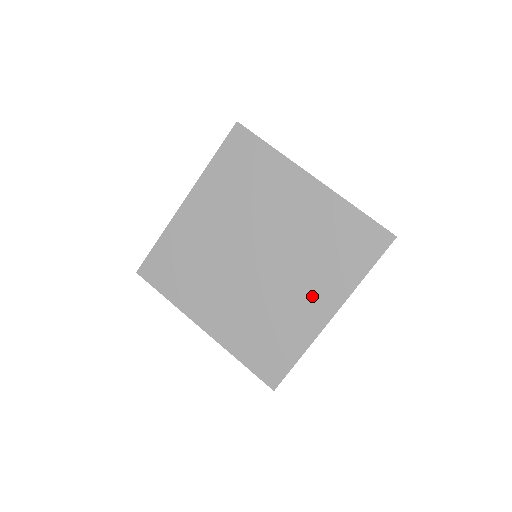
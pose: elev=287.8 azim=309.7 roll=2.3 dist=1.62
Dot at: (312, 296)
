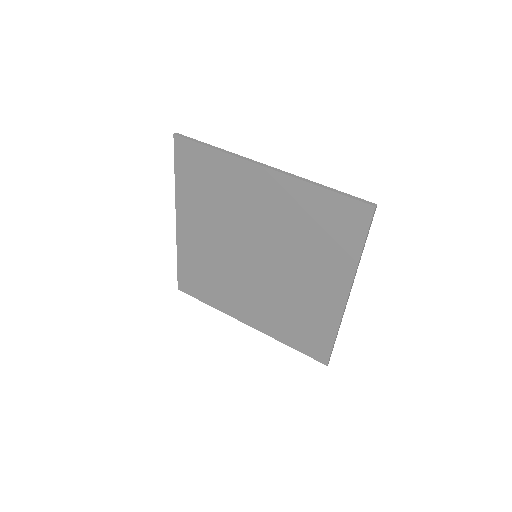
Dot at: (320, 283)
